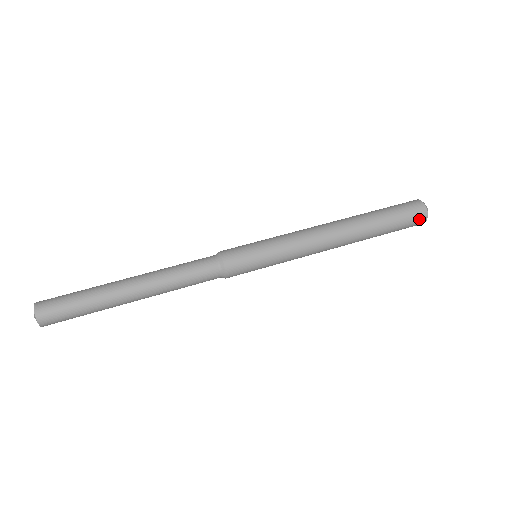
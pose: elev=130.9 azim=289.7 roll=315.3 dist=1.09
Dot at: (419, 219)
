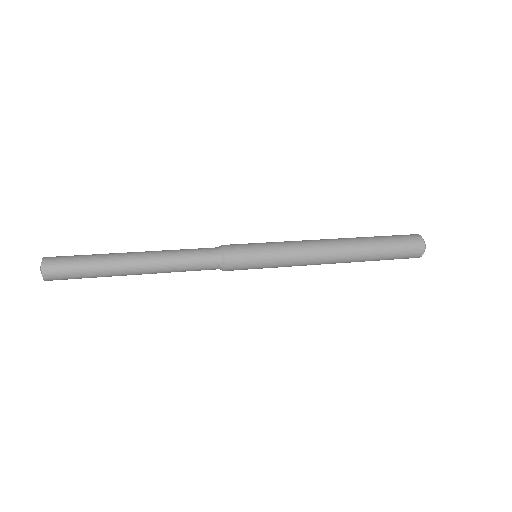
Dot at: (415, 242)
